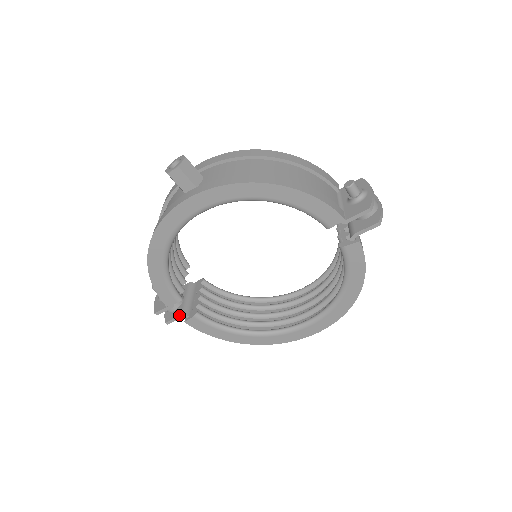
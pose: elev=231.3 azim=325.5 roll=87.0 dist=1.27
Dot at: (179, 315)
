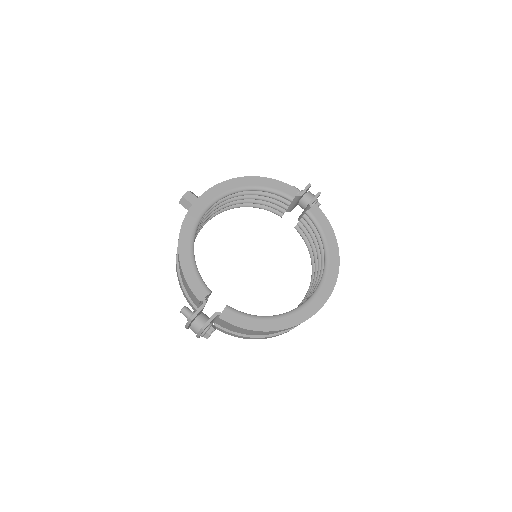
Dot at: (212, 315)
